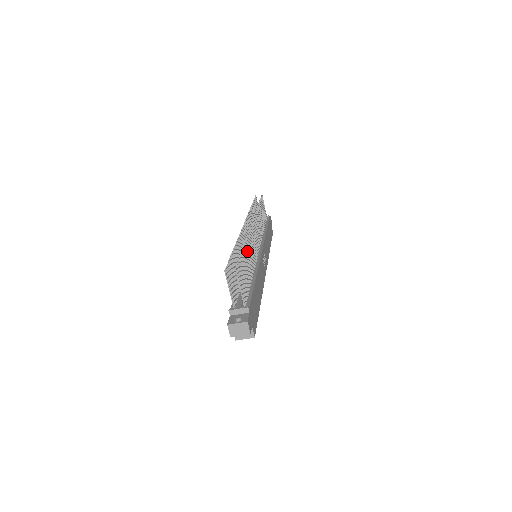
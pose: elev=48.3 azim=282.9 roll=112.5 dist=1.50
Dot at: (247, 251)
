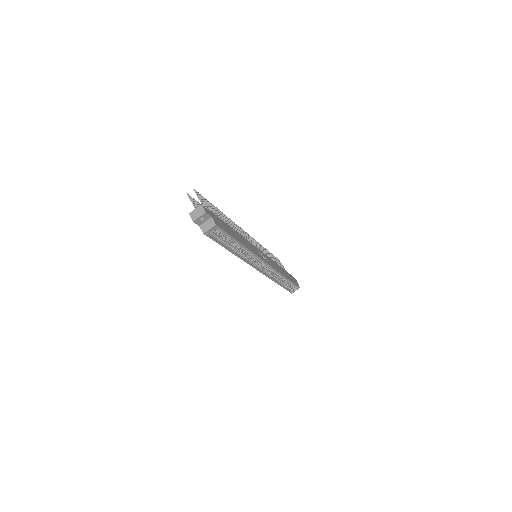
Dot at: (224, 217)
